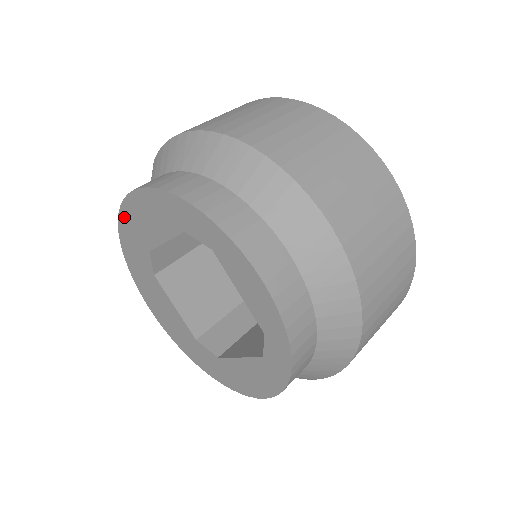
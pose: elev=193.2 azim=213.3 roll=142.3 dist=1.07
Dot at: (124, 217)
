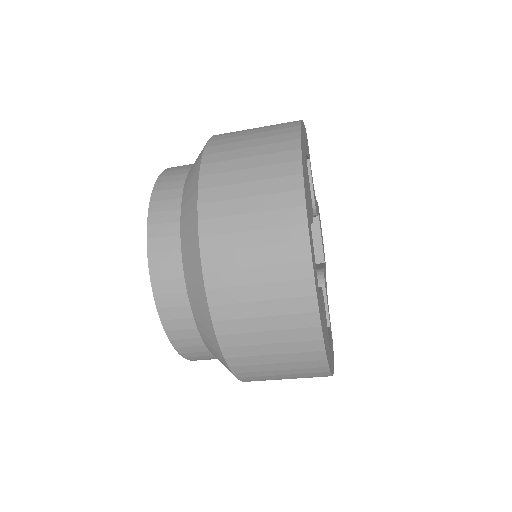
Dot at: occluded
